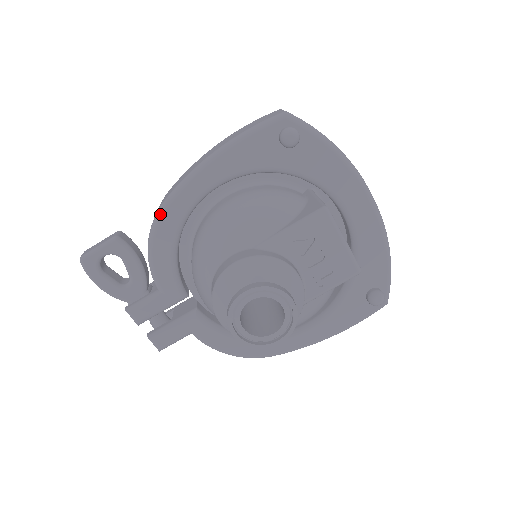
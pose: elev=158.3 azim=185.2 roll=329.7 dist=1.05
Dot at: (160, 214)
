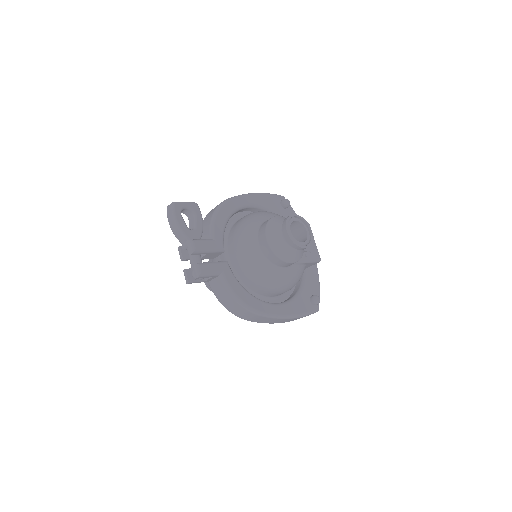
Dot at: (226, 202)
